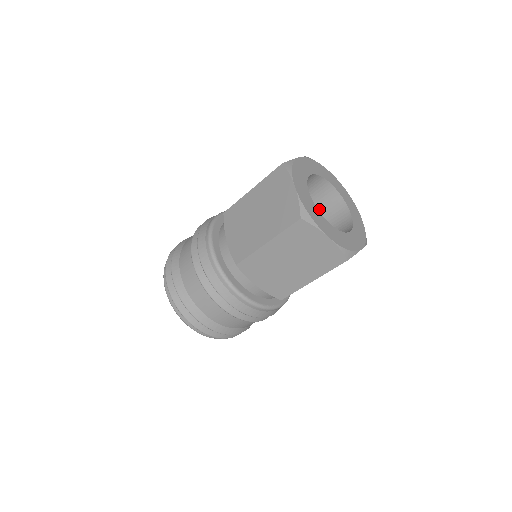
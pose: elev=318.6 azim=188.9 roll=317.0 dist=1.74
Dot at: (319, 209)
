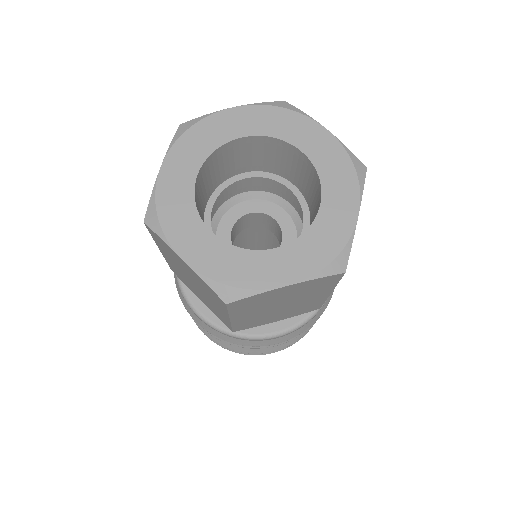
Dot at: (264, 164)
